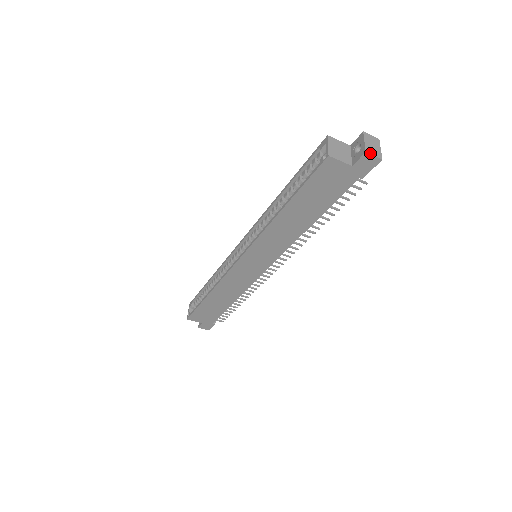
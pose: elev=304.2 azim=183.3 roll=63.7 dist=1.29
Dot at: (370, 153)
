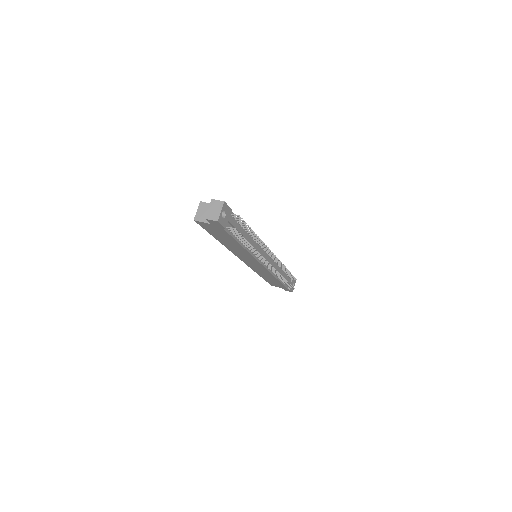
Dot at: (208, 218)
